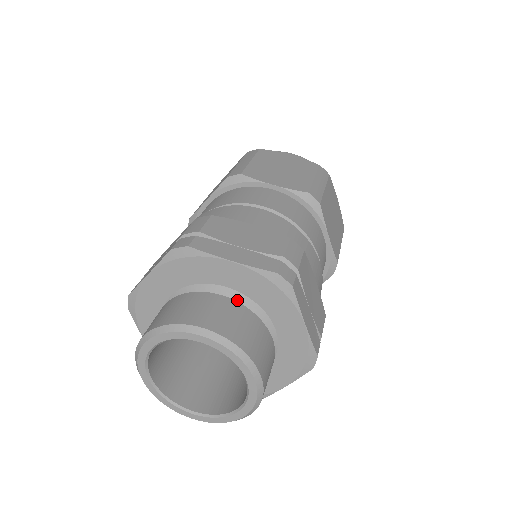
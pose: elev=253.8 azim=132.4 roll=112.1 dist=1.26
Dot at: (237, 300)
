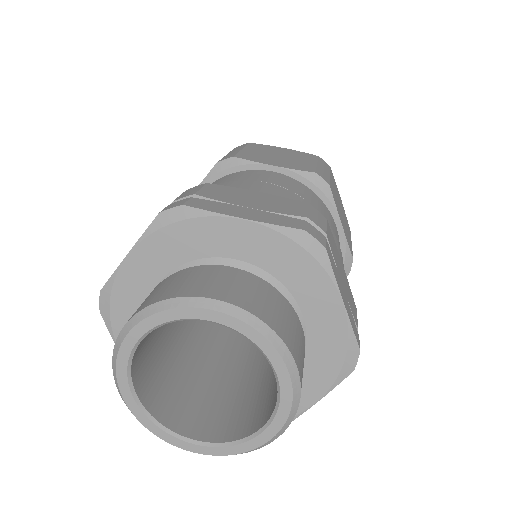
Dot at: occluded
